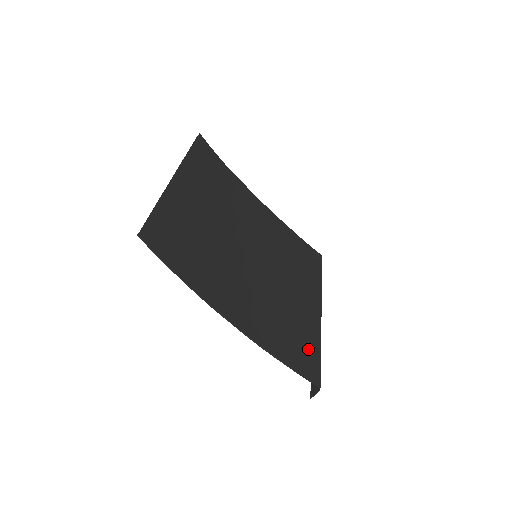
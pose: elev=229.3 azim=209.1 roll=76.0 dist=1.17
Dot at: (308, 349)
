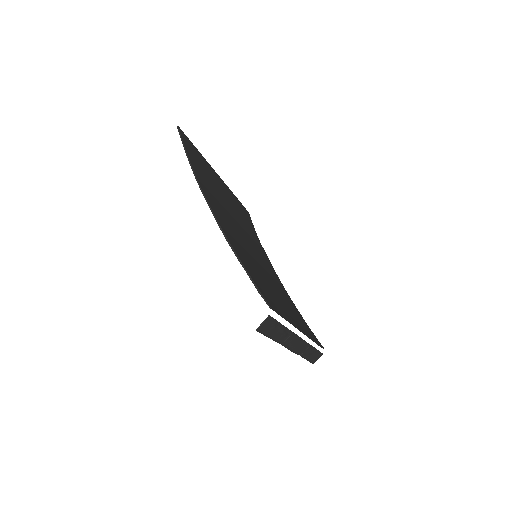
Dot at: (273, 302)
